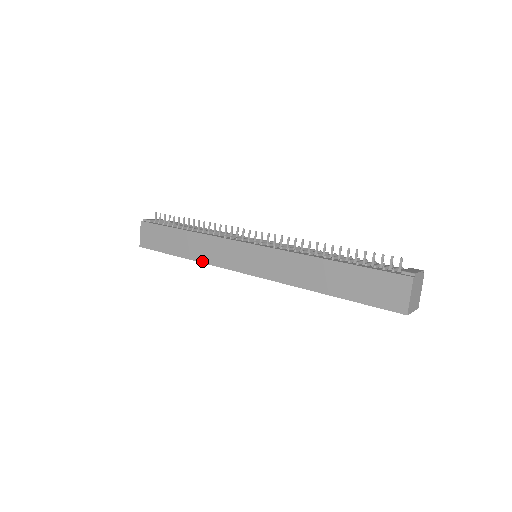
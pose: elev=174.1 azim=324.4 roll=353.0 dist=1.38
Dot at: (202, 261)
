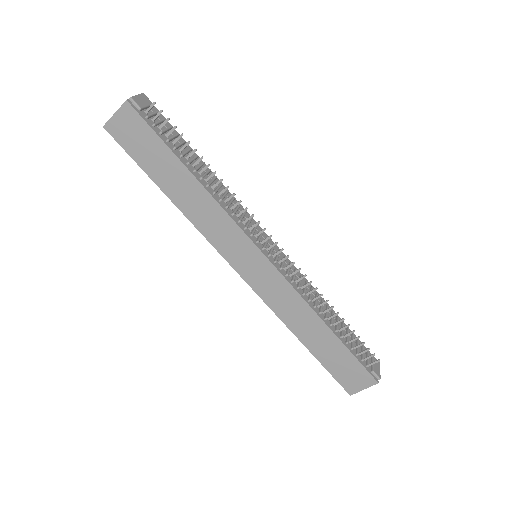
Dot at: (193, 222)
